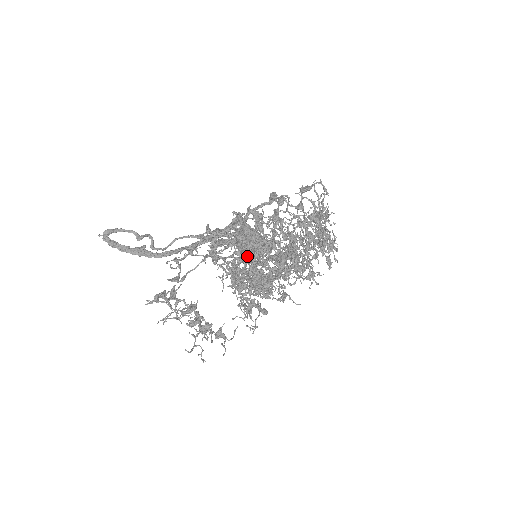
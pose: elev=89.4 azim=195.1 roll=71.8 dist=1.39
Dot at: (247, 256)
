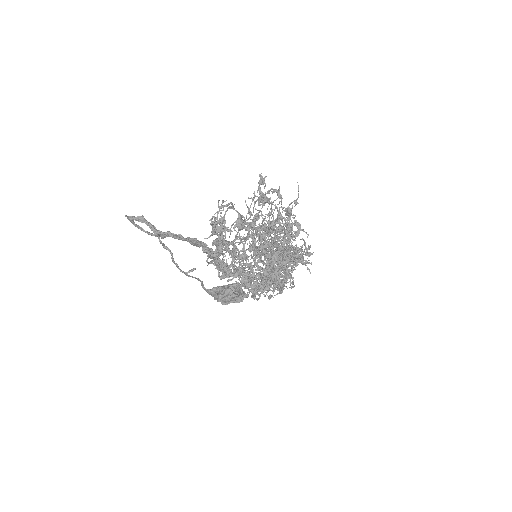
Dot at: (232, 291)
